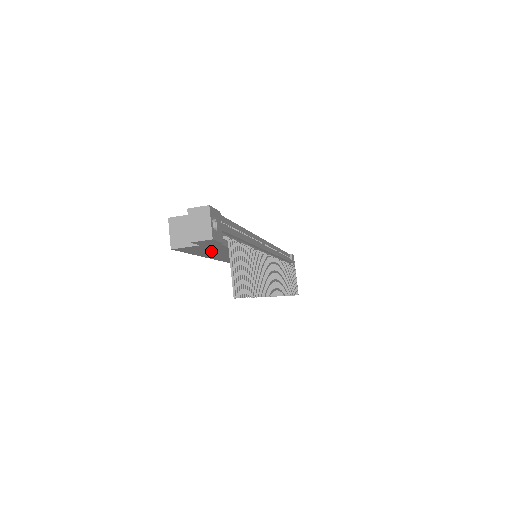
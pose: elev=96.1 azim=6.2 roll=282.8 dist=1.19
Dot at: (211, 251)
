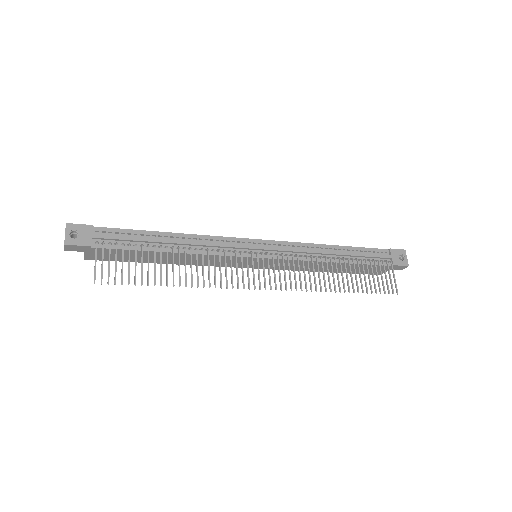
Dot at: (125, 256)
